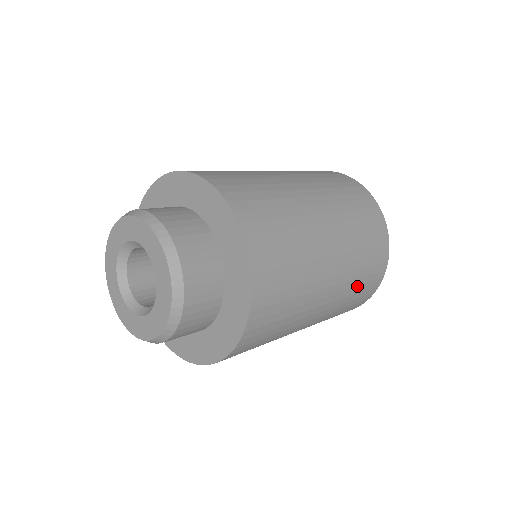
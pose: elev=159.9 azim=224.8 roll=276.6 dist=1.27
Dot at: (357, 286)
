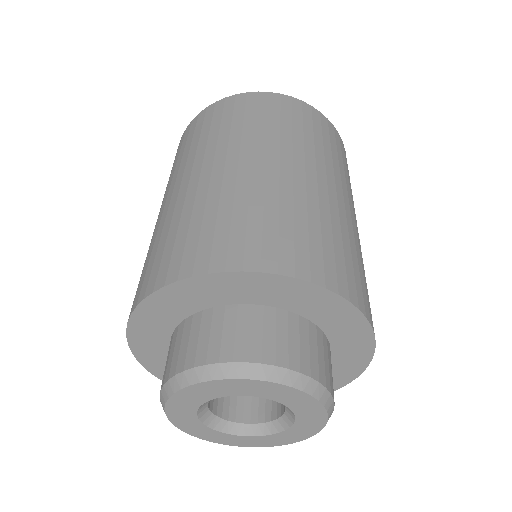
Dot at: occluded
